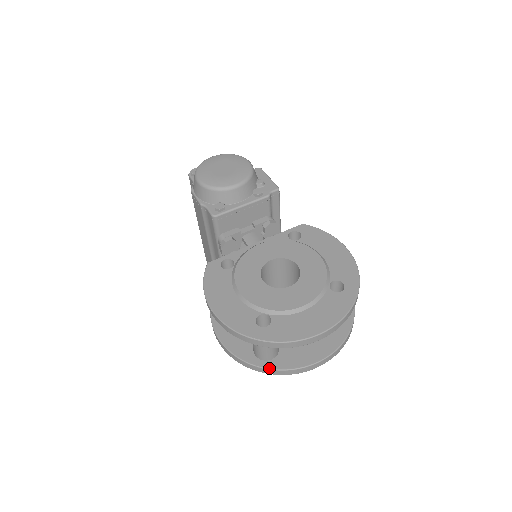
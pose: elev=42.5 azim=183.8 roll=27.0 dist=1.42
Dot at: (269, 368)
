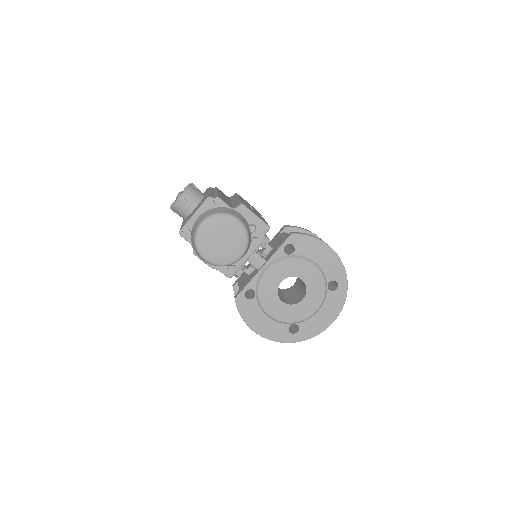
Dot at: occluded
